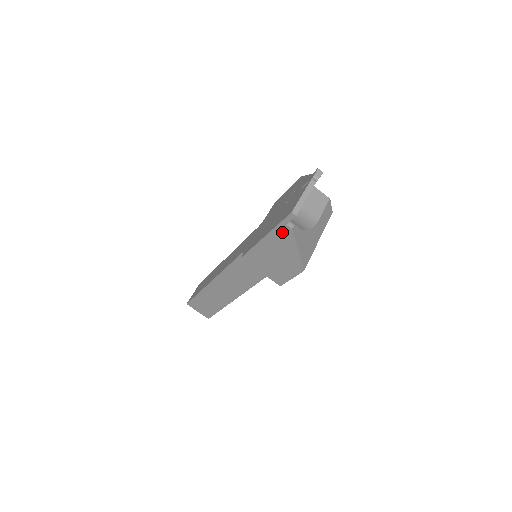
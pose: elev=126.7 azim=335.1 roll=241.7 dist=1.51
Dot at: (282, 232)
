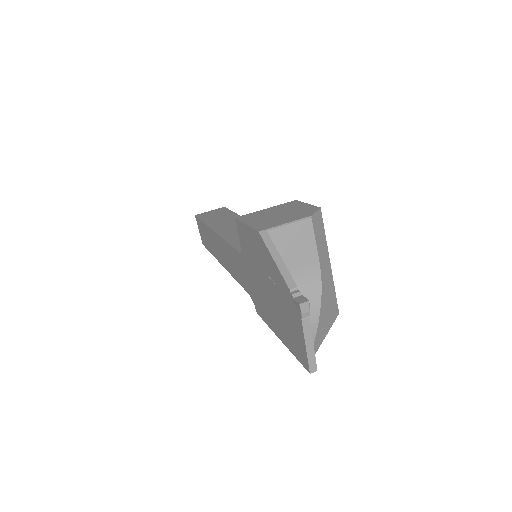
Dot at: occluded
